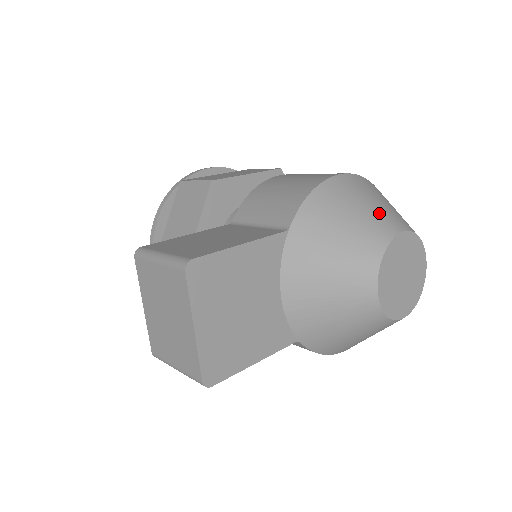
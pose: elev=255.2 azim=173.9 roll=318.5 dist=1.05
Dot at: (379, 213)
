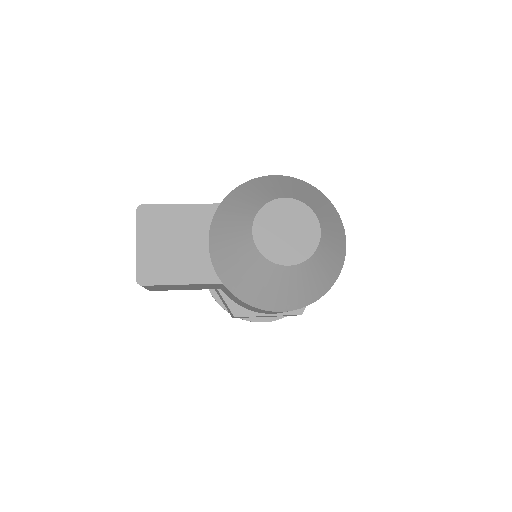
Dot at: (279, 190)
